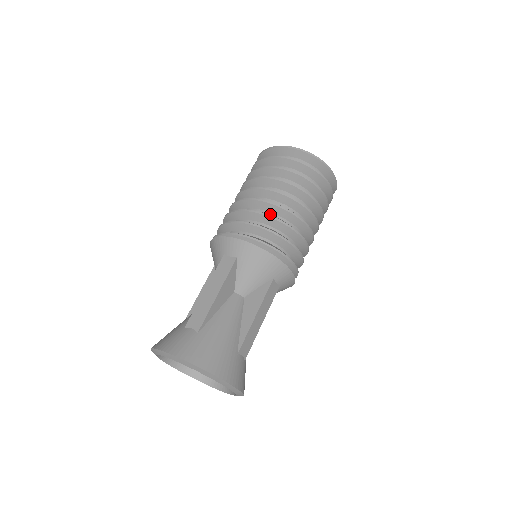
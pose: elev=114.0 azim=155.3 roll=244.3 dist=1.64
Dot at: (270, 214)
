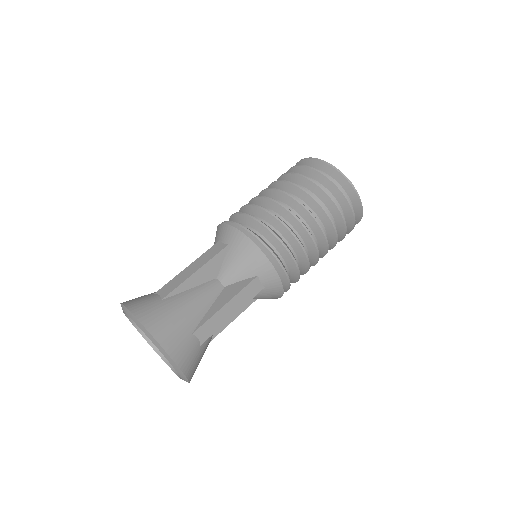
Dot at: (276, 214)
